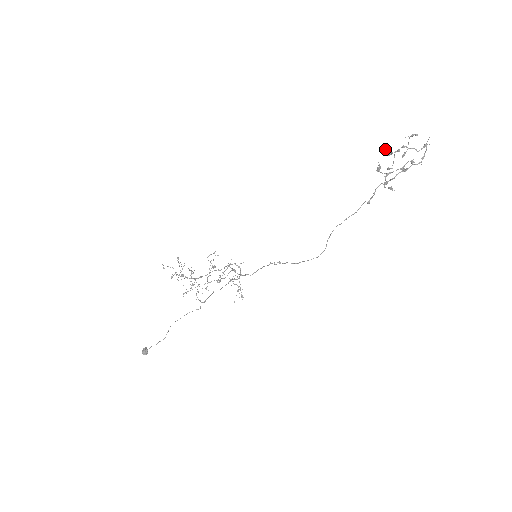
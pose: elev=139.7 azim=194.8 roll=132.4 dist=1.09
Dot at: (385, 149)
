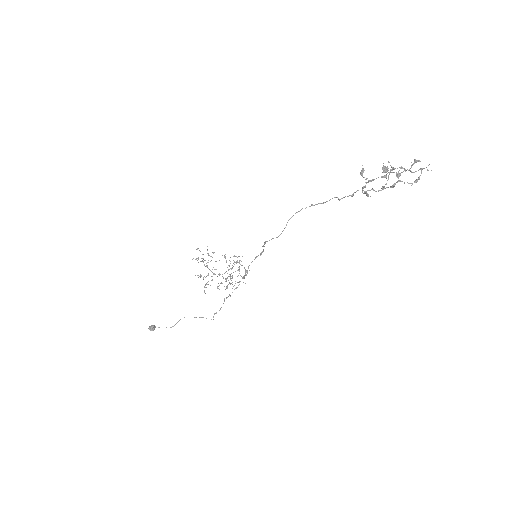
Dot at: (384, 167)
